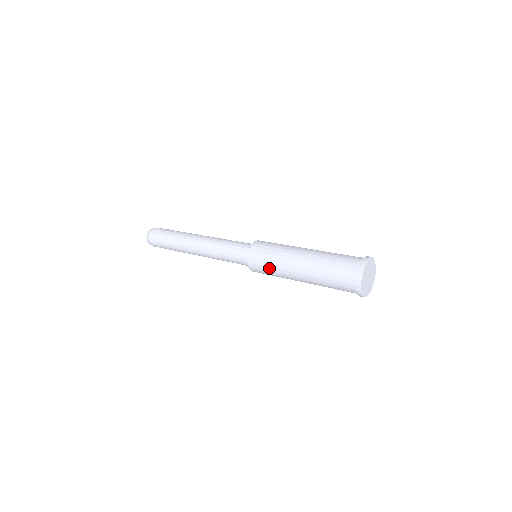
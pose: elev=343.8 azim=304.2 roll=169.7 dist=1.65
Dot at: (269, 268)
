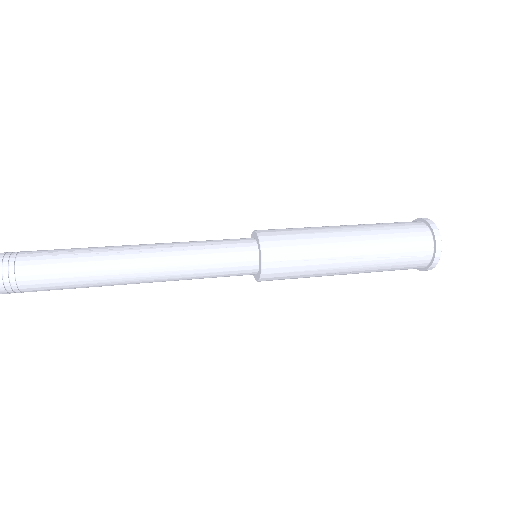
Dot at: (302, 241)
